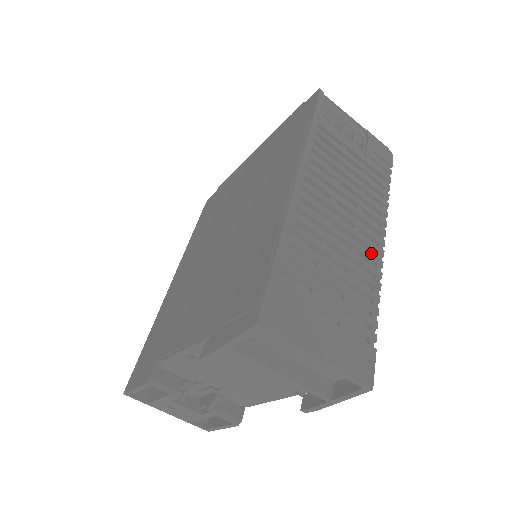
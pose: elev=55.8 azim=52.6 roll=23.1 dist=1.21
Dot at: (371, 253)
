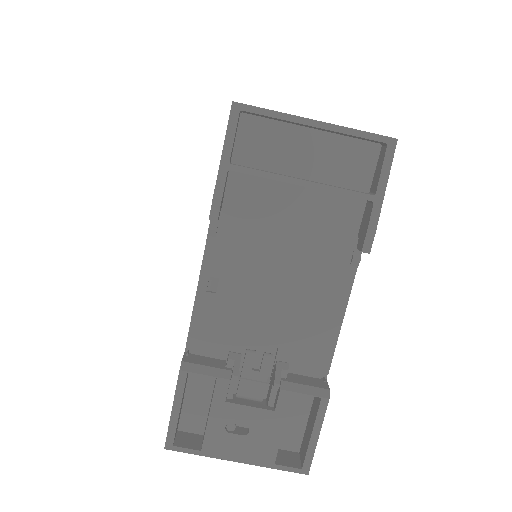
Dot at: occluded
